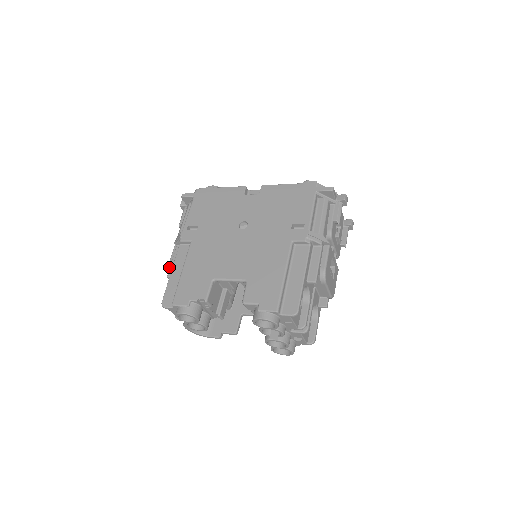
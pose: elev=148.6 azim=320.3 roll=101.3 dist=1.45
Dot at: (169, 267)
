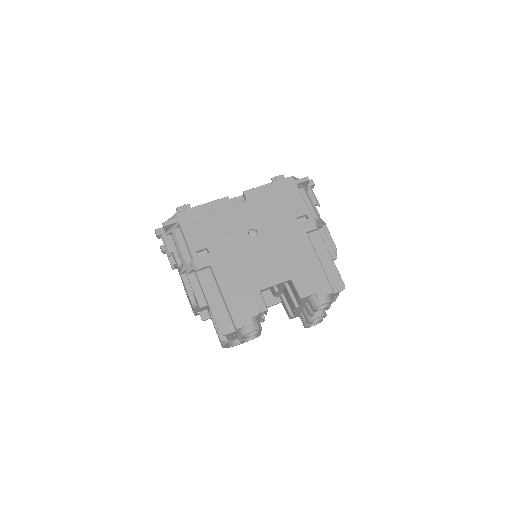
Dot at: (192, 298)
